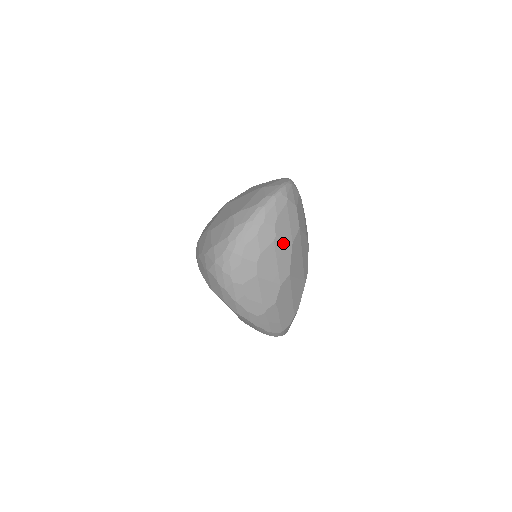
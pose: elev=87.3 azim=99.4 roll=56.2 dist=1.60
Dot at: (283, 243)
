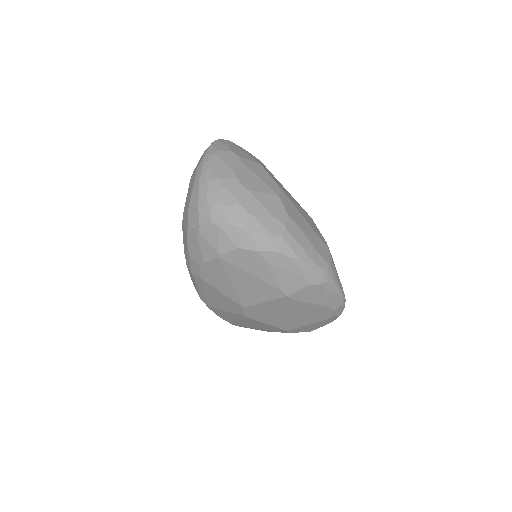
Dot at: (251, 163)
